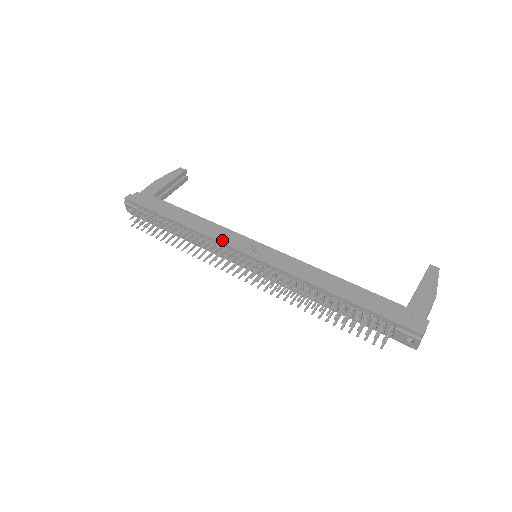
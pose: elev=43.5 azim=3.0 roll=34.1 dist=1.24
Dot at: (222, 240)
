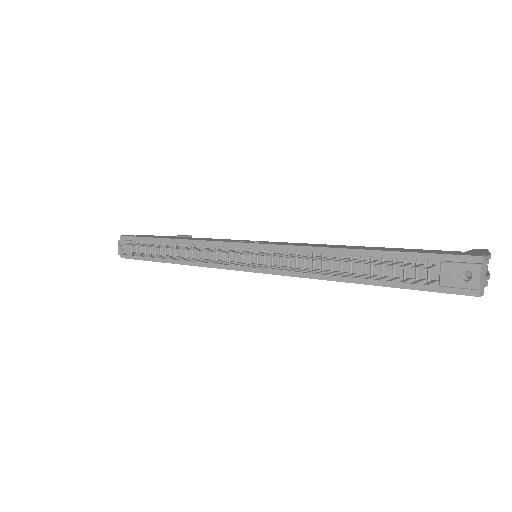
Dot at: (218, 240)
